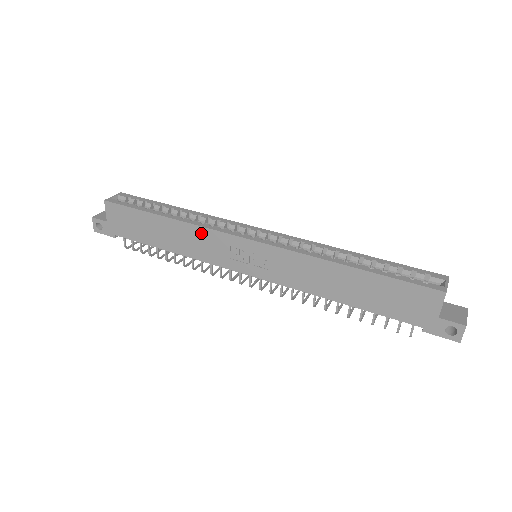
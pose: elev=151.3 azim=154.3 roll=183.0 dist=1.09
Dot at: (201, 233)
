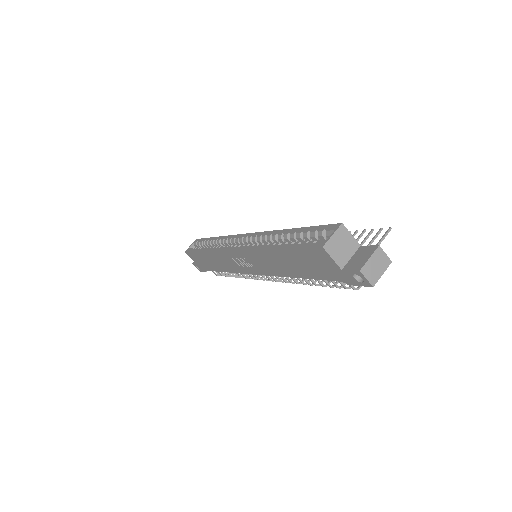
Dot at: (218, 255)
